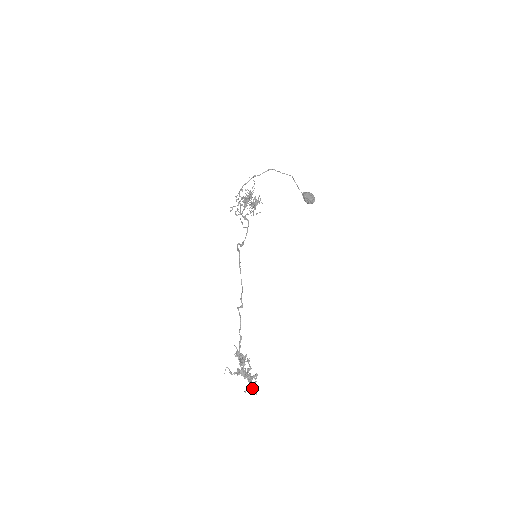
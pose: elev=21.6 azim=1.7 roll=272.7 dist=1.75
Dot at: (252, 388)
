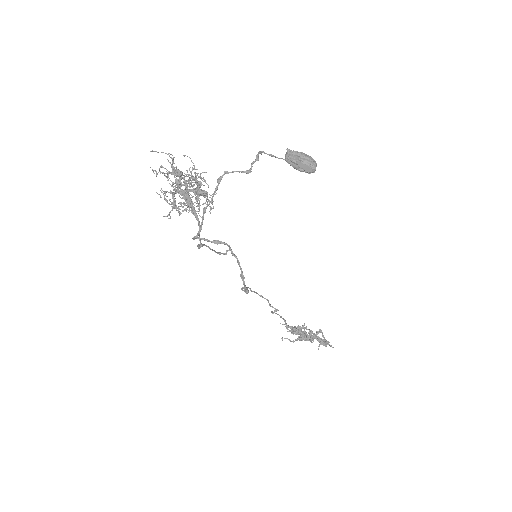
Dot at: (324, 344)
